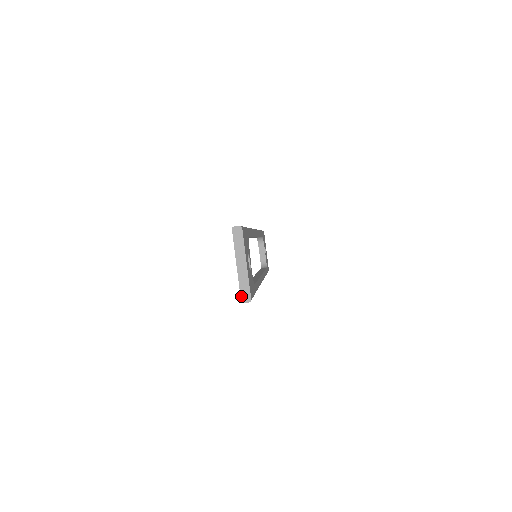
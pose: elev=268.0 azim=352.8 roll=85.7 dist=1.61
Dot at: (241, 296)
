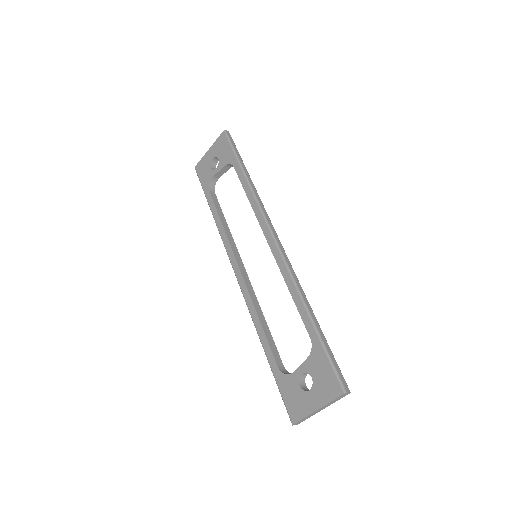
Dot at: (297, 423)
